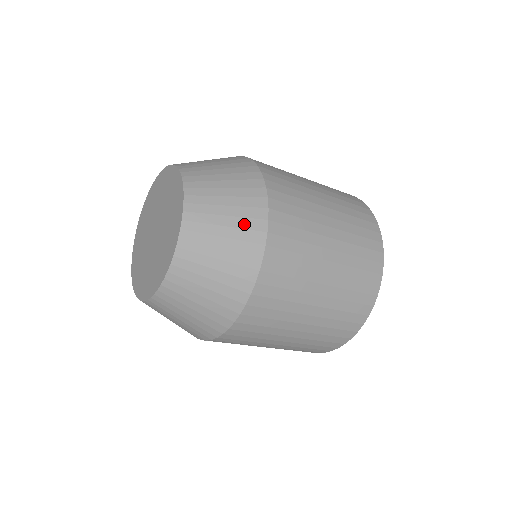
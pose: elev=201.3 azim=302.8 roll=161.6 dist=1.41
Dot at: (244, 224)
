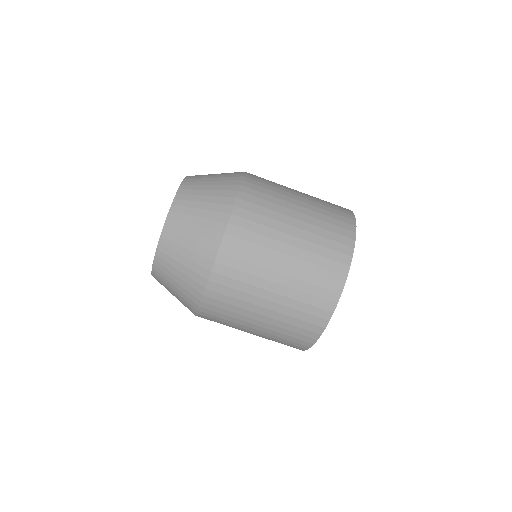
Dot at: (226, 179)
